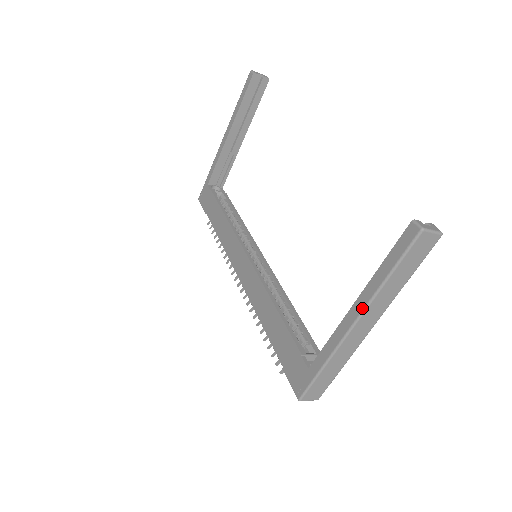
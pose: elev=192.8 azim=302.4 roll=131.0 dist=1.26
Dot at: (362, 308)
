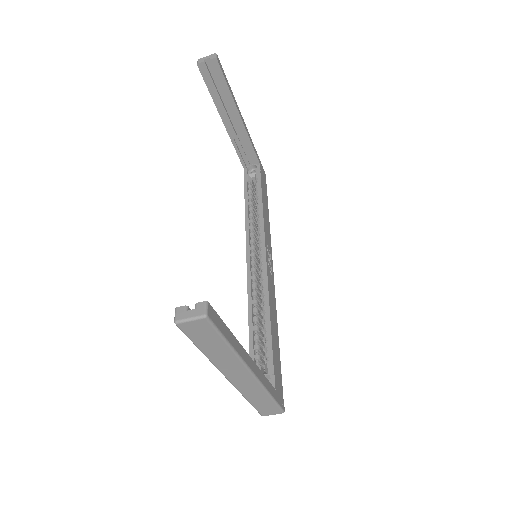
Dot at: (217, 368)
